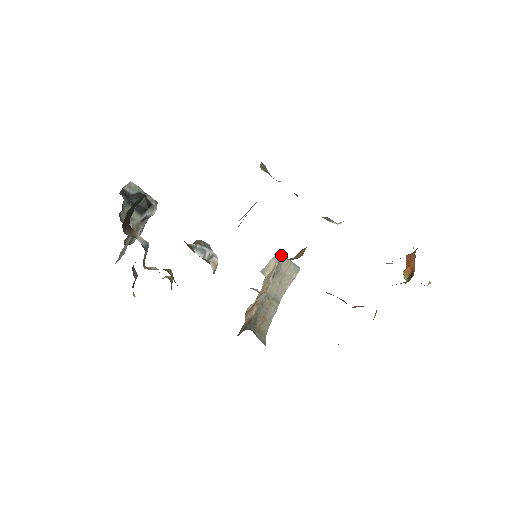
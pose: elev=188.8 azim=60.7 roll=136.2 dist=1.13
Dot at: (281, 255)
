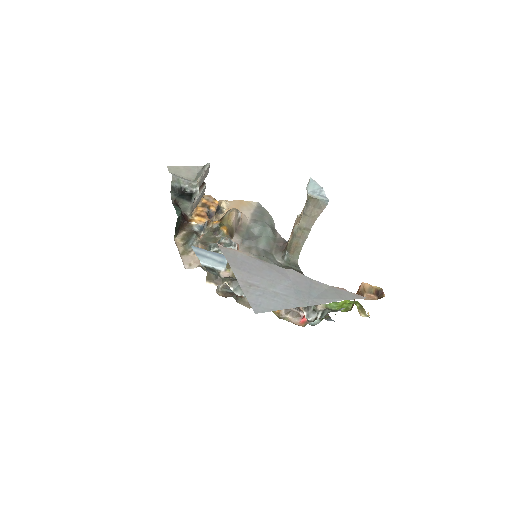
Dot at: (308, 195)
